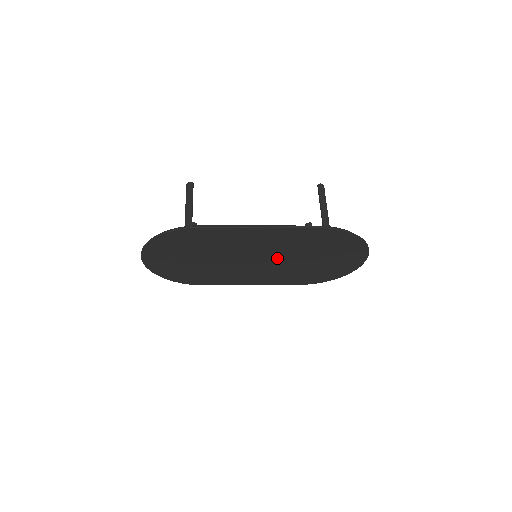
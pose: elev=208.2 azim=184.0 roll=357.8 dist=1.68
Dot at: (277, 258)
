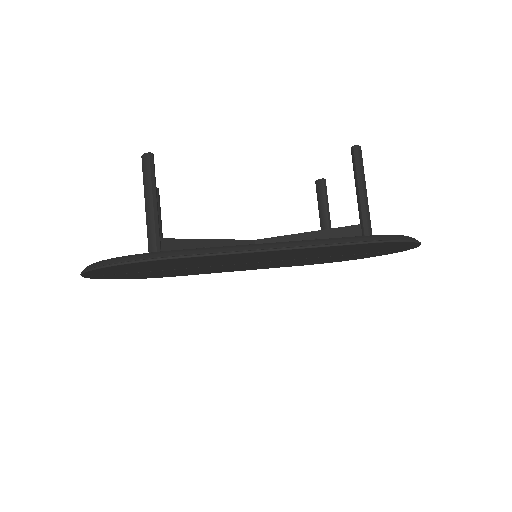
Dot at: (287, 259)
